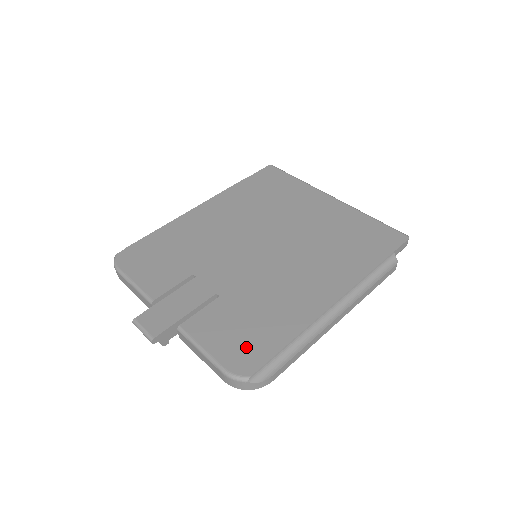
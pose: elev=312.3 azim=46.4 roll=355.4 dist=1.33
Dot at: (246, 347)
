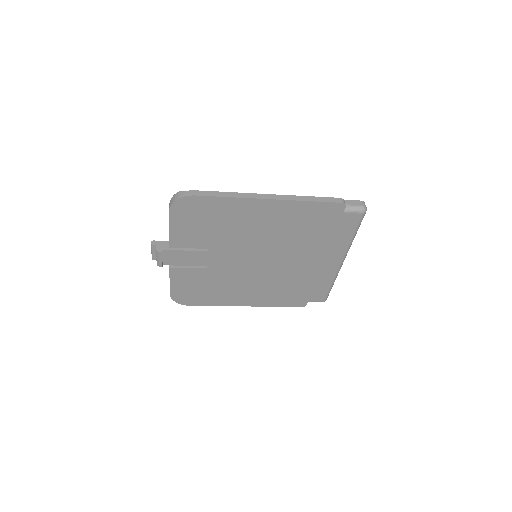
Dot at: occluded
